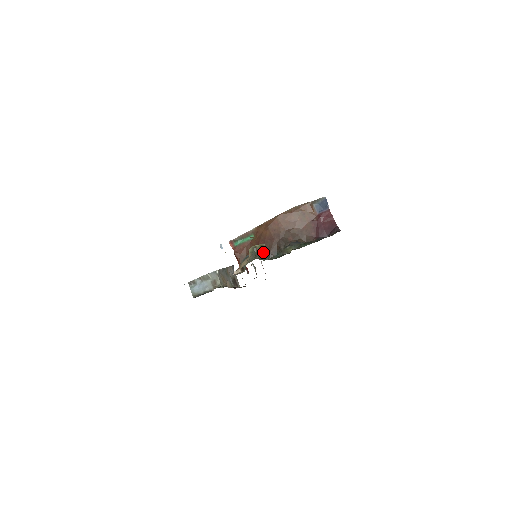
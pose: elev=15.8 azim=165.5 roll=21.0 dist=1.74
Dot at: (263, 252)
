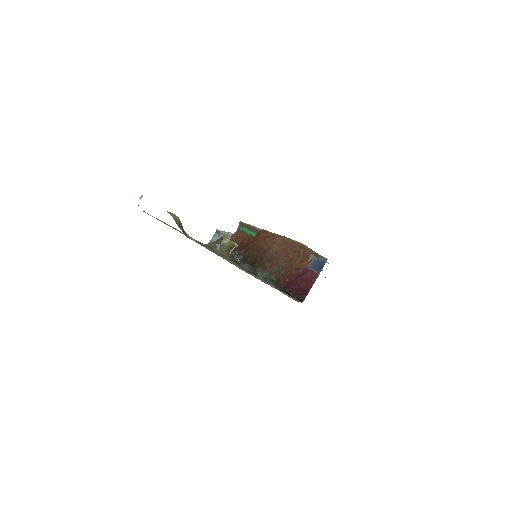
Dot at: (244, 254)
